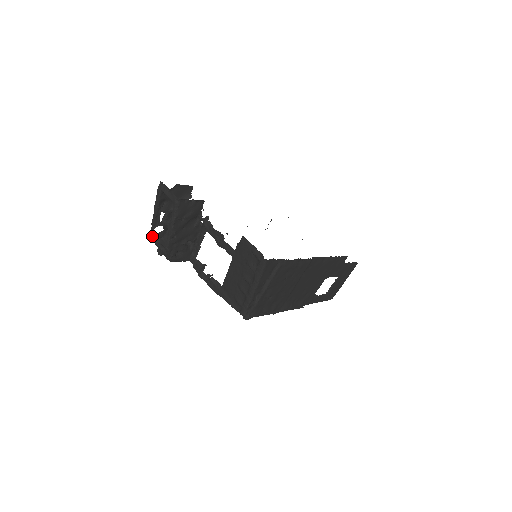
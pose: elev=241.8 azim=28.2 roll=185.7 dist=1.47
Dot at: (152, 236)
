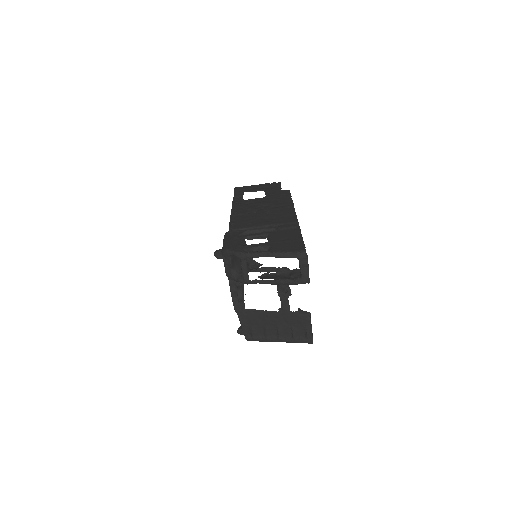
Dot at: occluded
